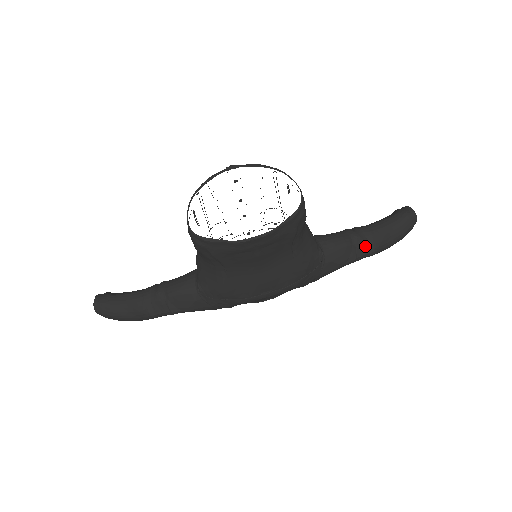
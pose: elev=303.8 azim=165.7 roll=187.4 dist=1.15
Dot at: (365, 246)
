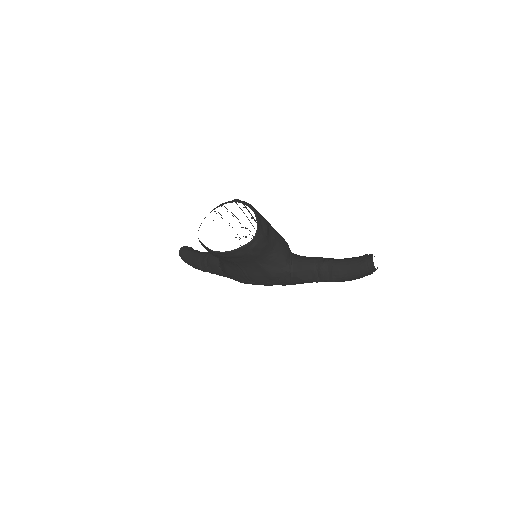
Dot at: (325, 274)
